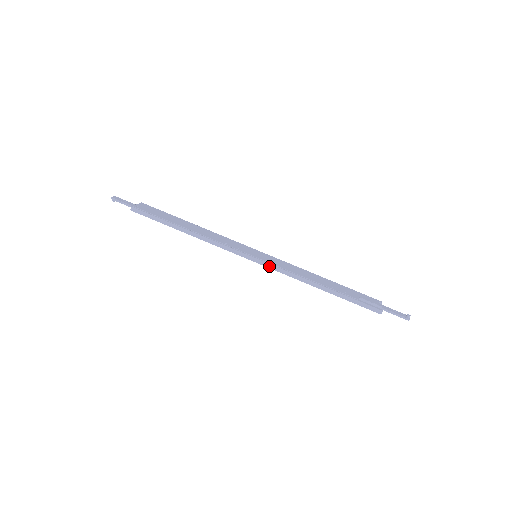
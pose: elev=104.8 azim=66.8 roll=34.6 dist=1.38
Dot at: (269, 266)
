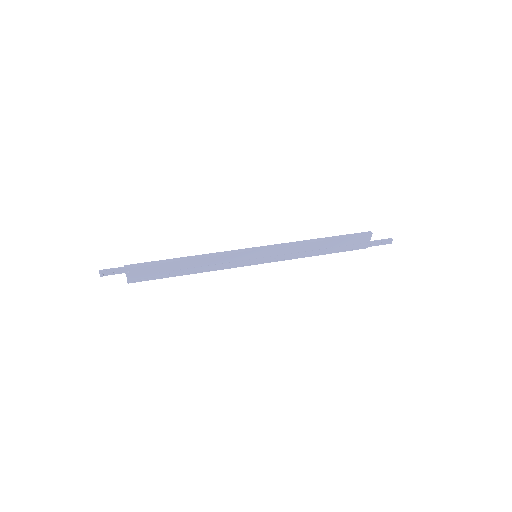
Dot at: (272, 246)
